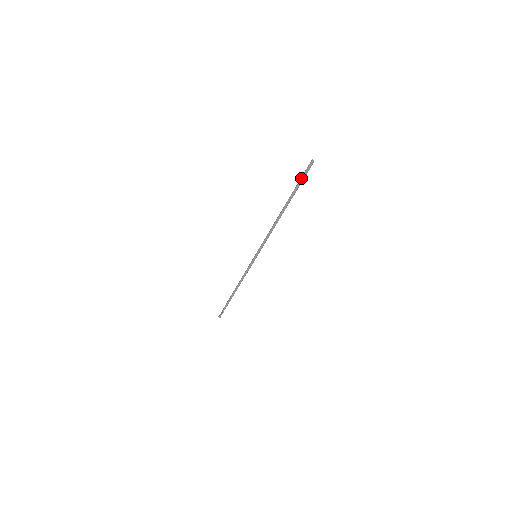
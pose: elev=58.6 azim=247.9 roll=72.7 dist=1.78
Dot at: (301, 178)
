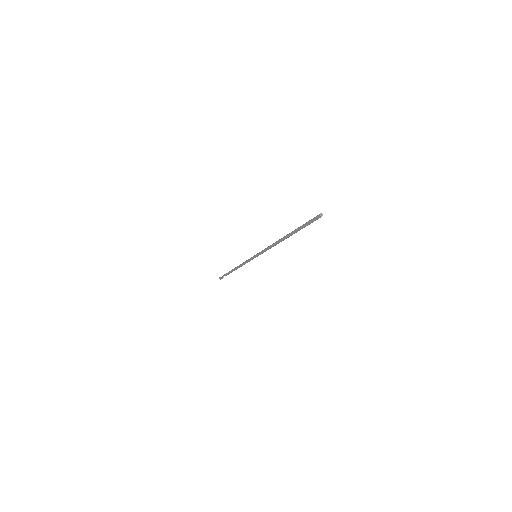
Dot at: (306, 223)
